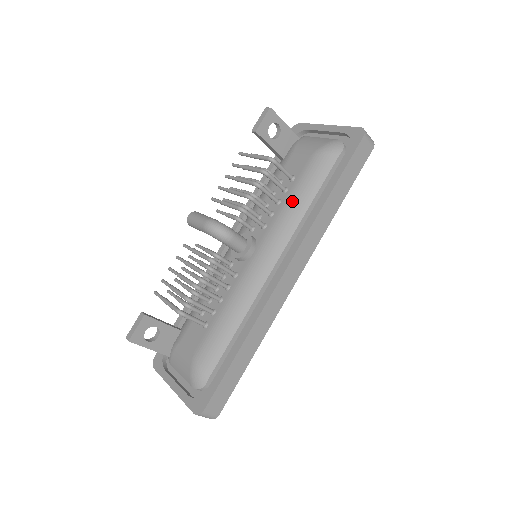
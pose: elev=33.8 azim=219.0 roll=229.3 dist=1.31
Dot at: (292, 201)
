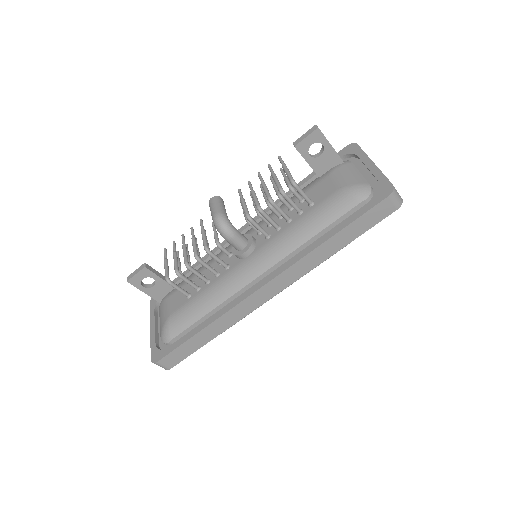
Dot at: (298, 227)
